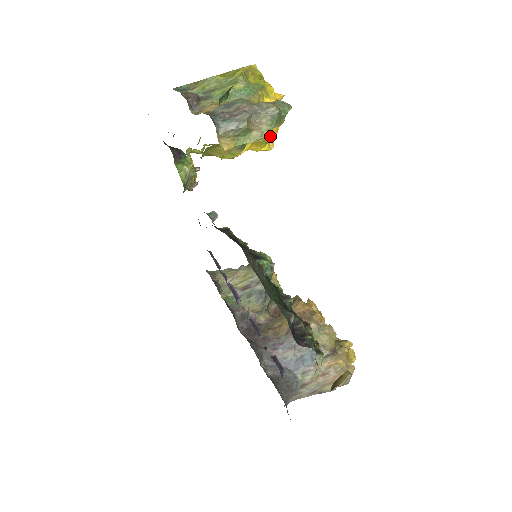
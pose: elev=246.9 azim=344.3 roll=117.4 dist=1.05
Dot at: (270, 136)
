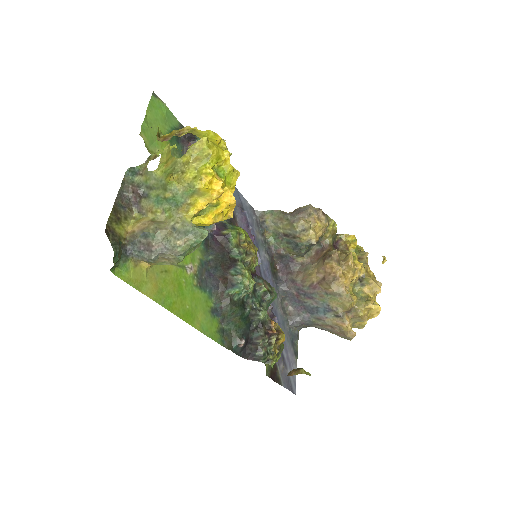
Dot at: (216, 222)
